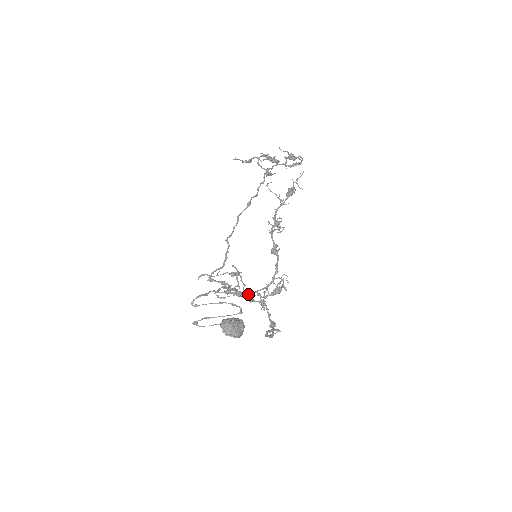
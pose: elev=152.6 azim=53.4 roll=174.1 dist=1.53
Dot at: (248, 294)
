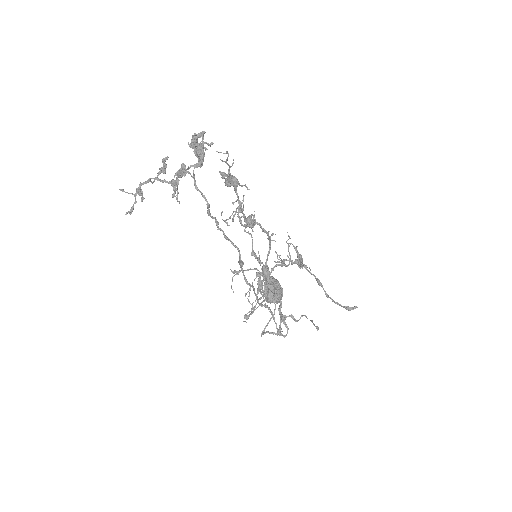
Dot at: (269, 273)
